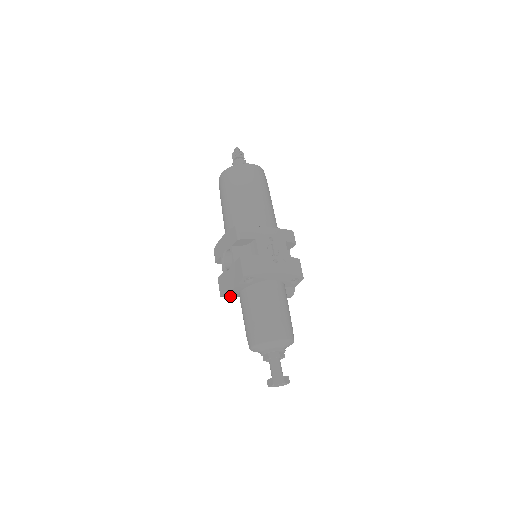
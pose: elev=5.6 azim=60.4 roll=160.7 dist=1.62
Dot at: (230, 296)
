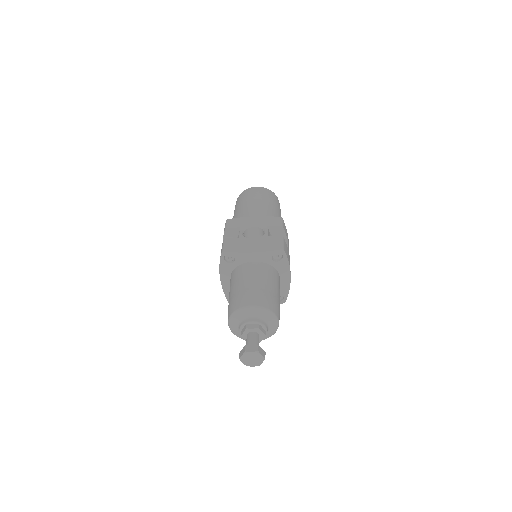
Dot at: (225, 260)
